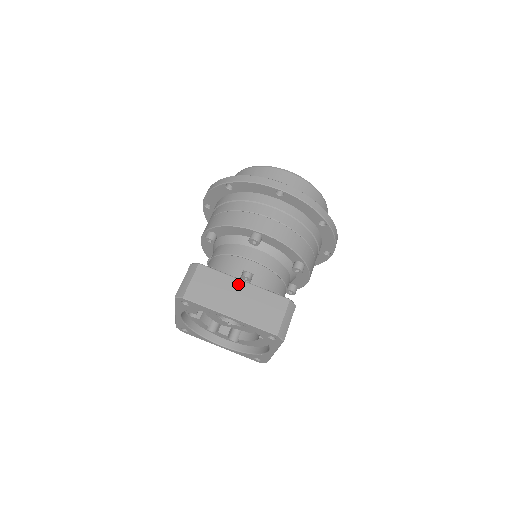
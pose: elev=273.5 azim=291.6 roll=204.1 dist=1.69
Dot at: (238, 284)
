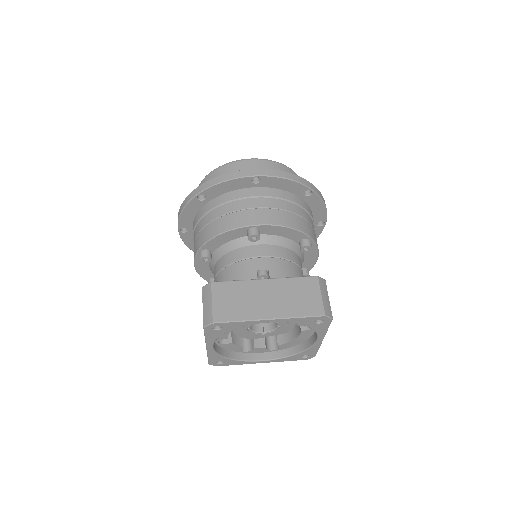
Dot at: (260, 284)
